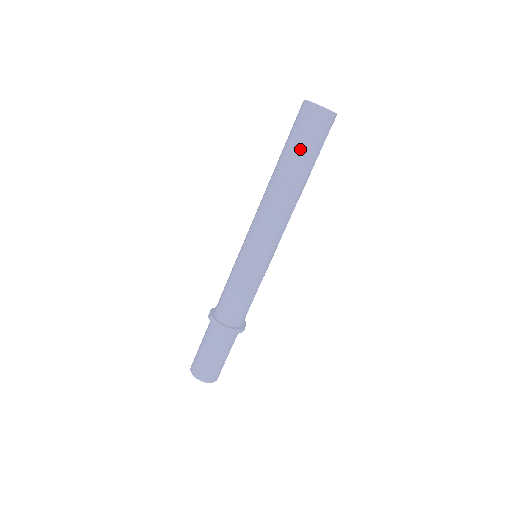
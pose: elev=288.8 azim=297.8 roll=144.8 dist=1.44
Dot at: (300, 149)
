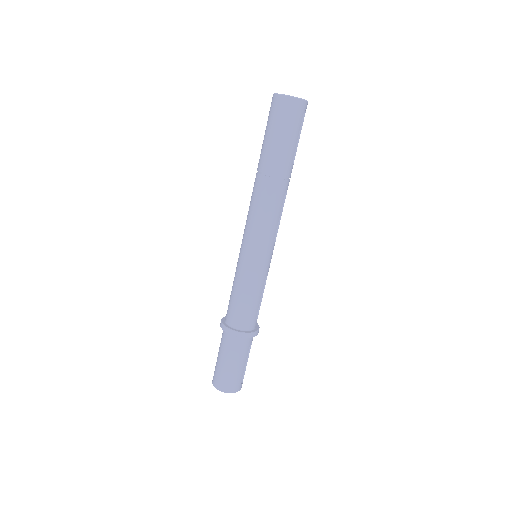
Dot at: (278, 141)
